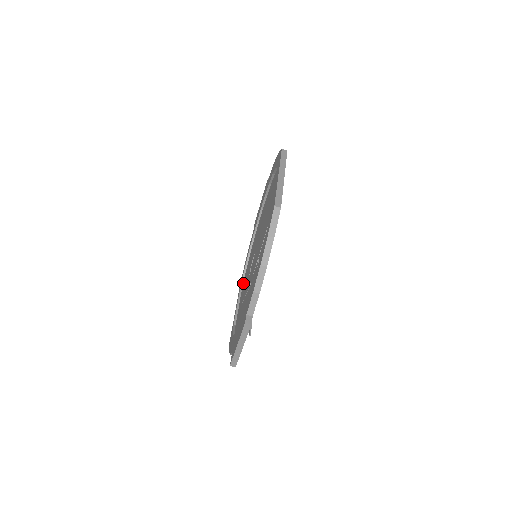
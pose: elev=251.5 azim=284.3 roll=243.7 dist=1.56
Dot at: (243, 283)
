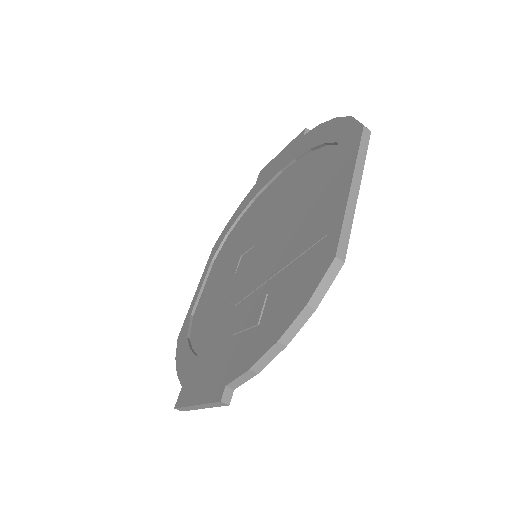
Dot at: (218, 255)
